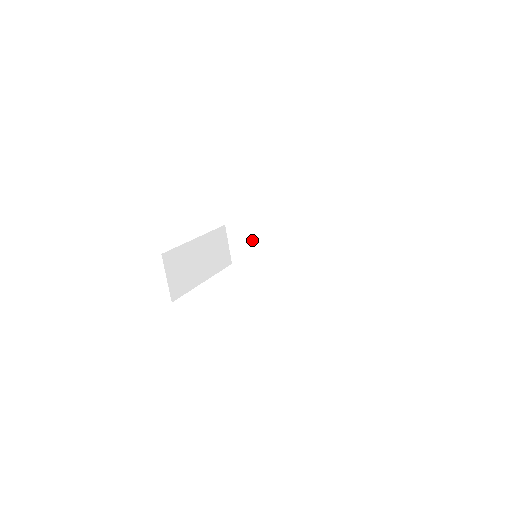
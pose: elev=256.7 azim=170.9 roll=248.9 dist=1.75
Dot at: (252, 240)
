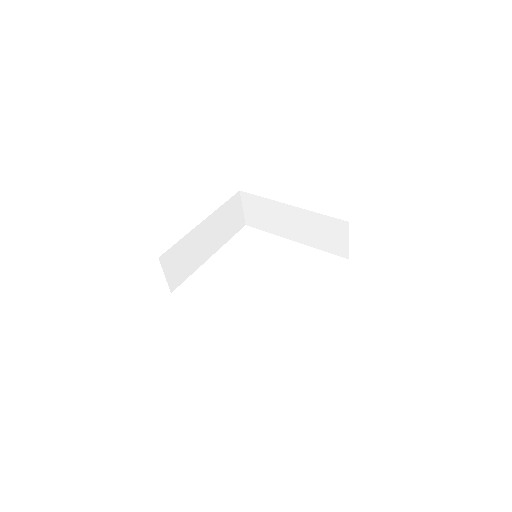
Dot at: (265, 213)
